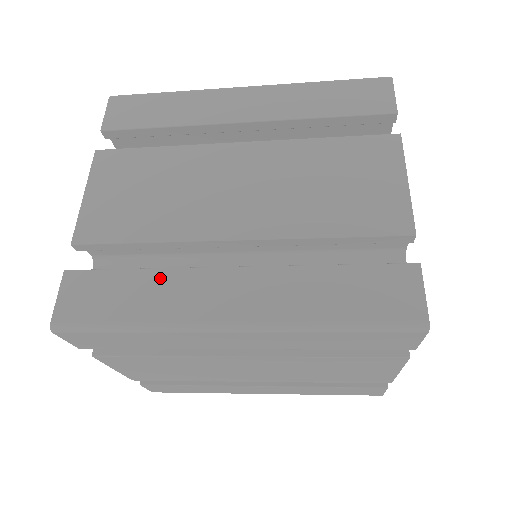
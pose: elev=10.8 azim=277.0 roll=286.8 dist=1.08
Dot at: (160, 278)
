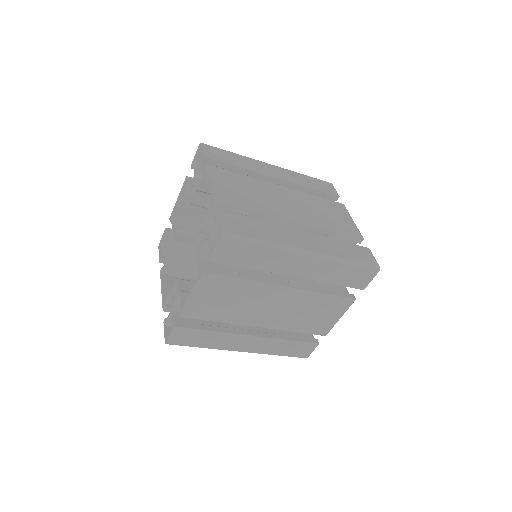
Dot at: (268, 227)
